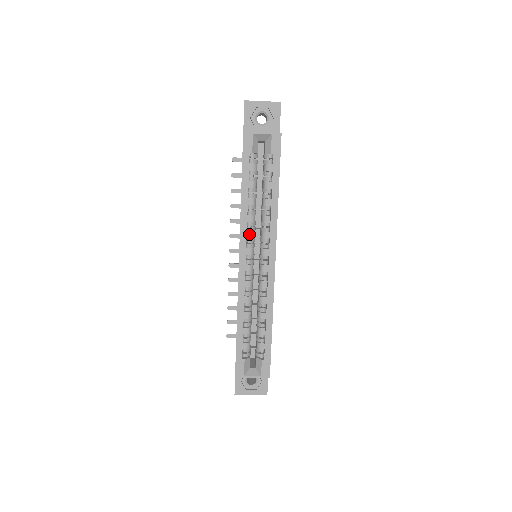
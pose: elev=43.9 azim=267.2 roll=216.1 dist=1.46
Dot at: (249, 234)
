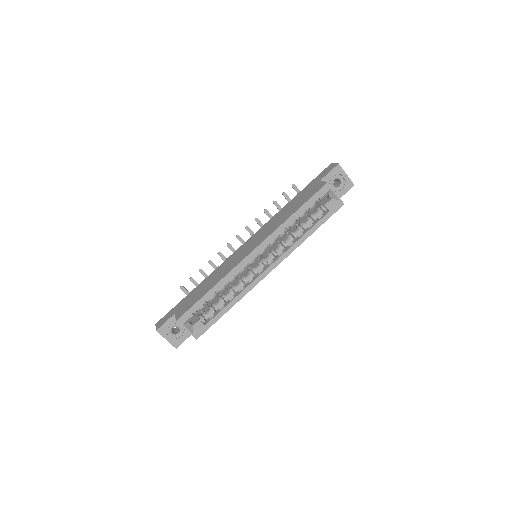
Dot at: (272, 241)
